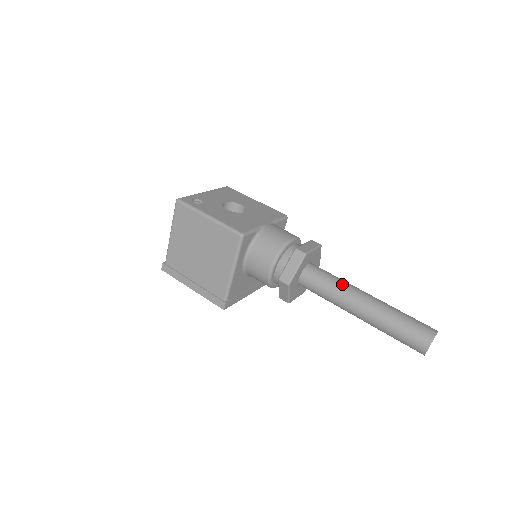
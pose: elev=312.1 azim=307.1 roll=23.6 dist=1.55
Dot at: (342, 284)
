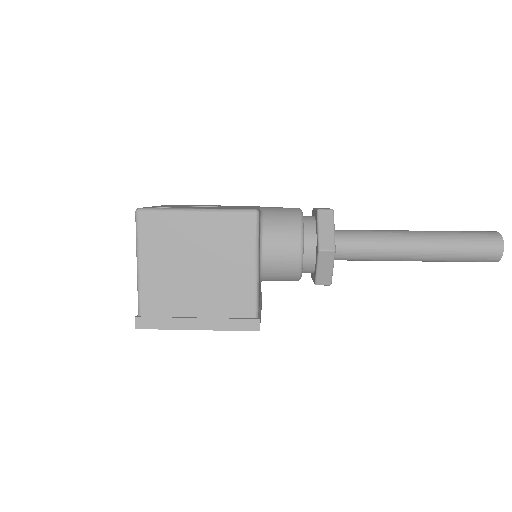
Dot at: (380, 231)
